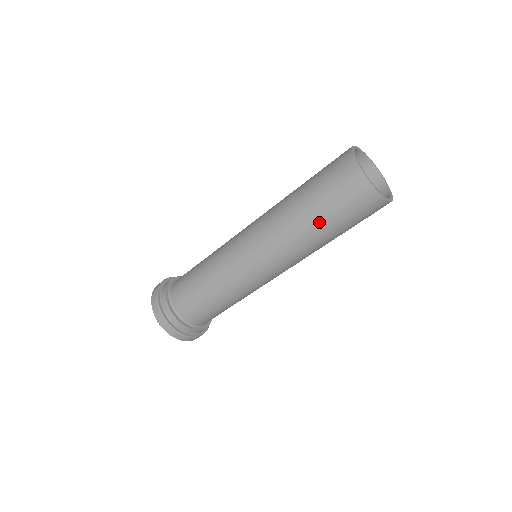
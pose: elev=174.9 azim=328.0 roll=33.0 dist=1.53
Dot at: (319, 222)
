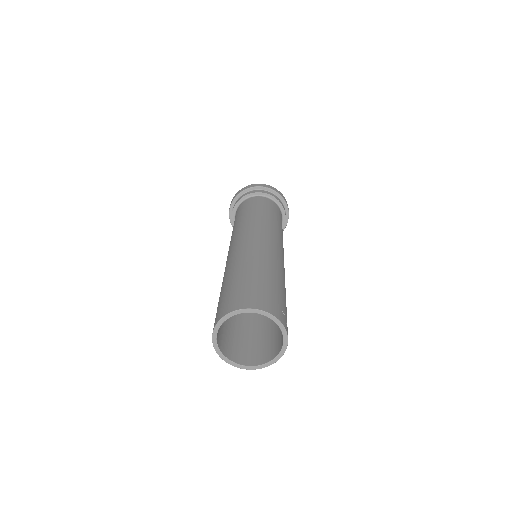
Dot at: occluded
